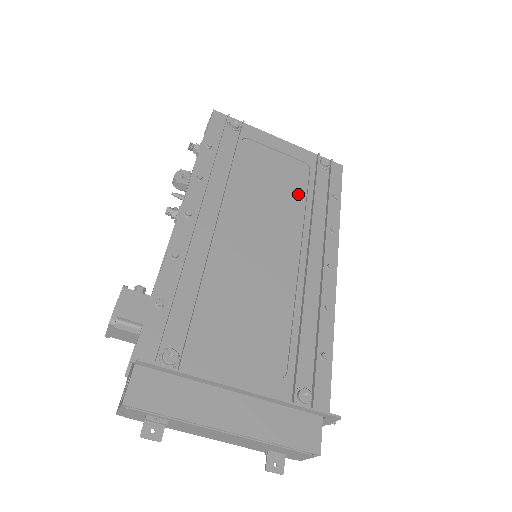
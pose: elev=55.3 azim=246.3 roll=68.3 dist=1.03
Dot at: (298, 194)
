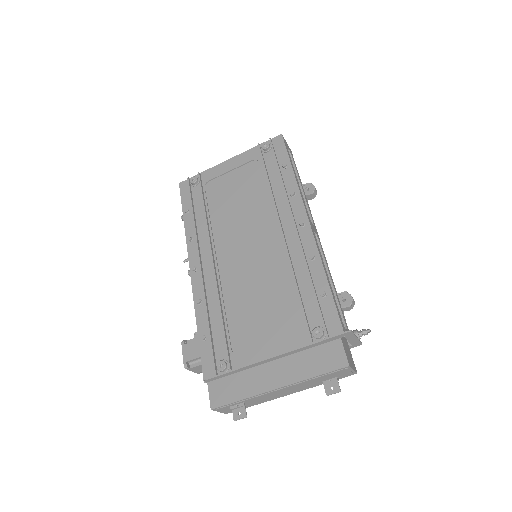
Dot at: (258, 189)
